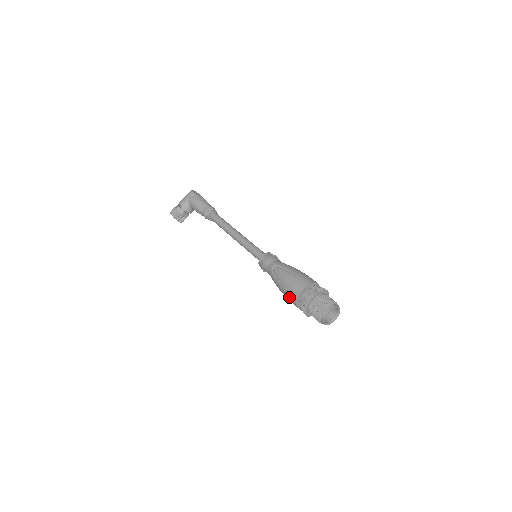
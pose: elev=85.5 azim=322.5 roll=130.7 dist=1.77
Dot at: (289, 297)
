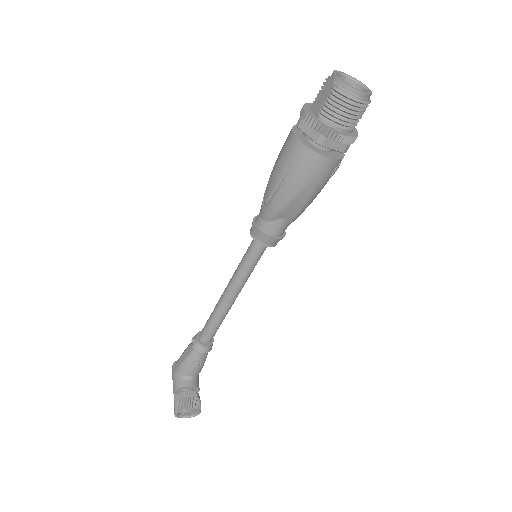
Dot at: (301, 166)
